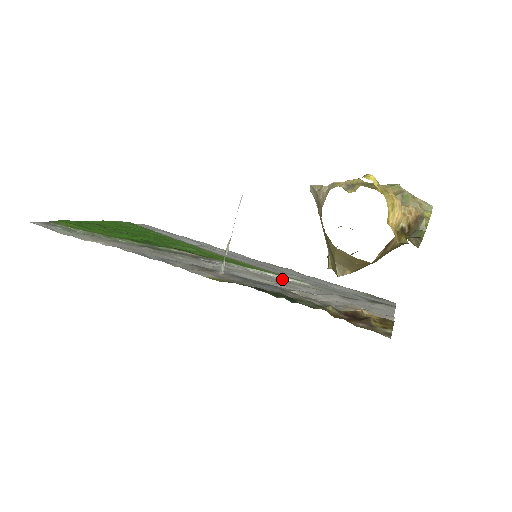
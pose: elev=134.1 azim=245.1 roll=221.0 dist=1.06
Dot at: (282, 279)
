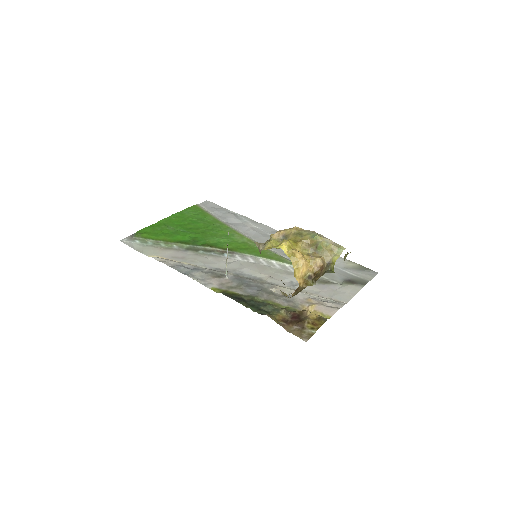
Dot at: (281, 266)
